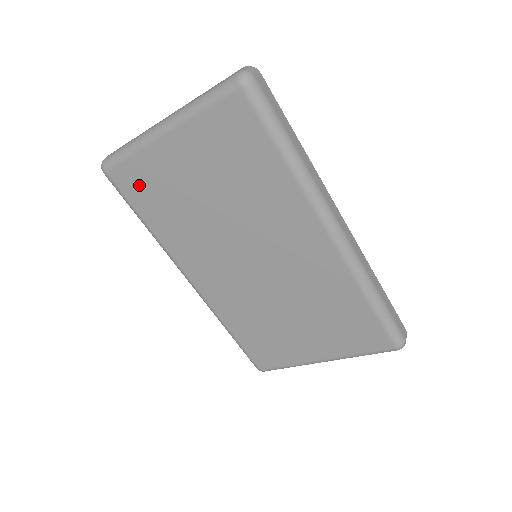
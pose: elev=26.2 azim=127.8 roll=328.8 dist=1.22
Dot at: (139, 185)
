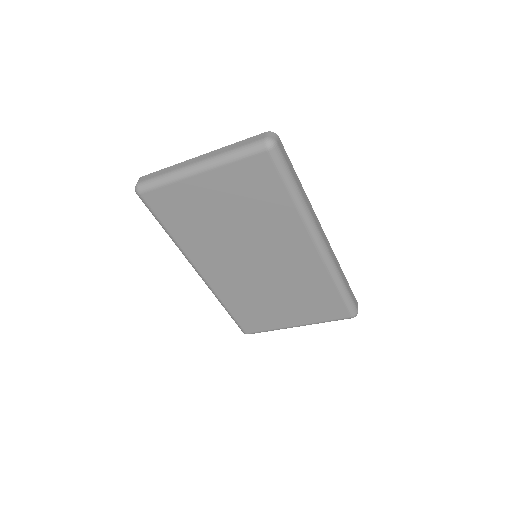
Dot at: (169, 205)
